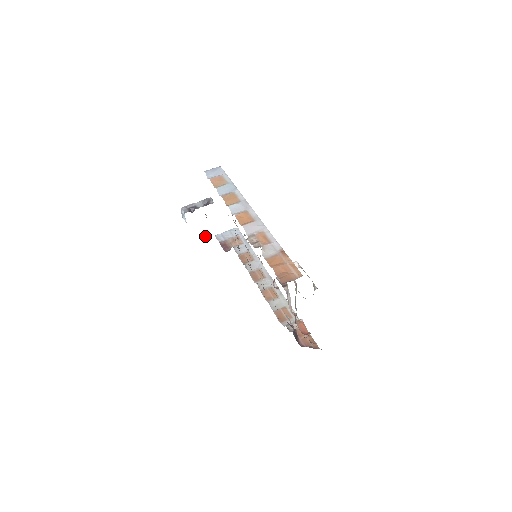
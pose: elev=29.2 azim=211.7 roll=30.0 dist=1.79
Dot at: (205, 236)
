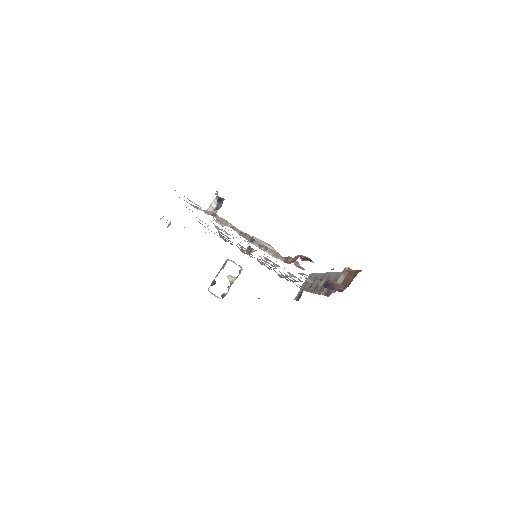
Dot at: occluded
